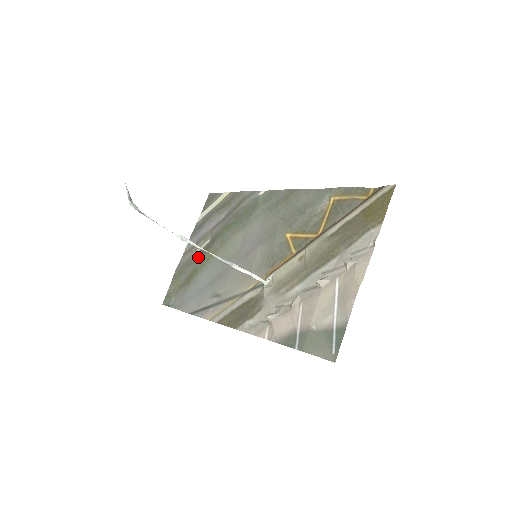
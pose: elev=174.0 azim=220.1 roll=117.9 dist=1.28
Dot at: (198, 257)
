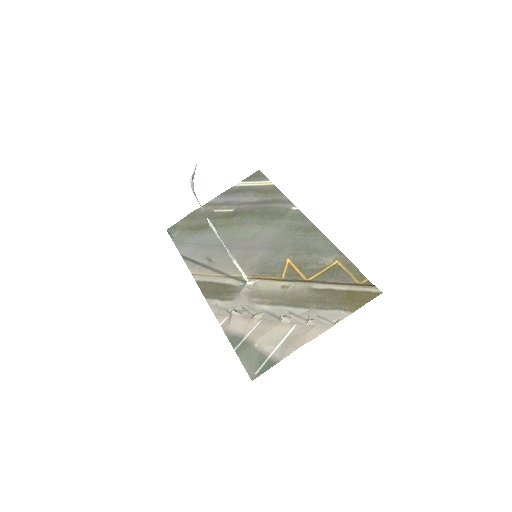
Dot at: (216, 216)
